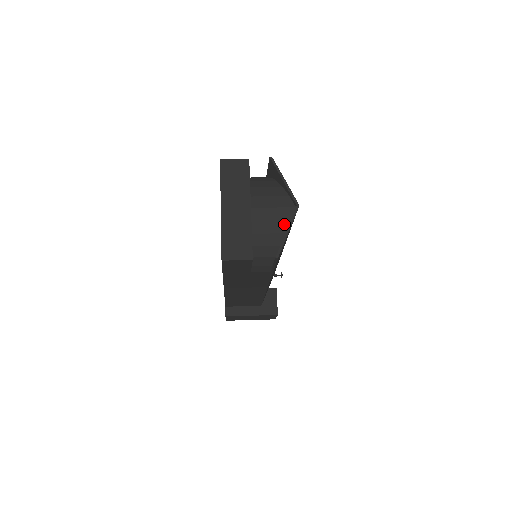
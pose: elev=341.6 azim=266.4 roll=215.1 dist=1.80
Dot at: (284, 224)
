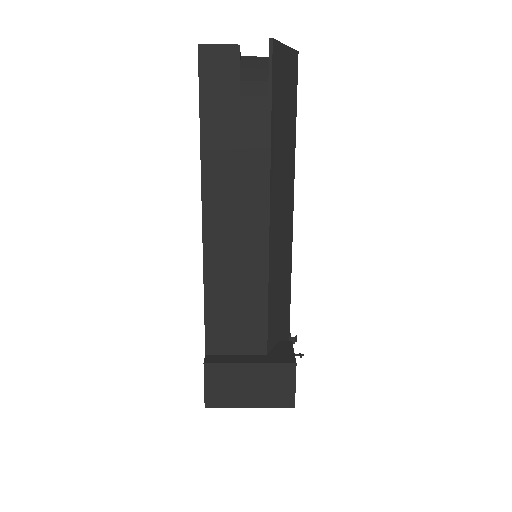
Dot at: occluded
